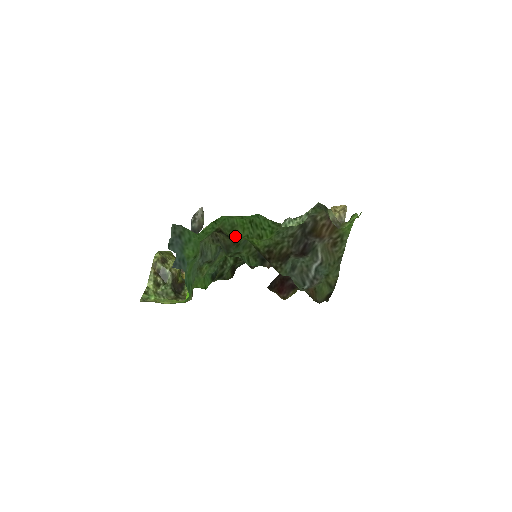
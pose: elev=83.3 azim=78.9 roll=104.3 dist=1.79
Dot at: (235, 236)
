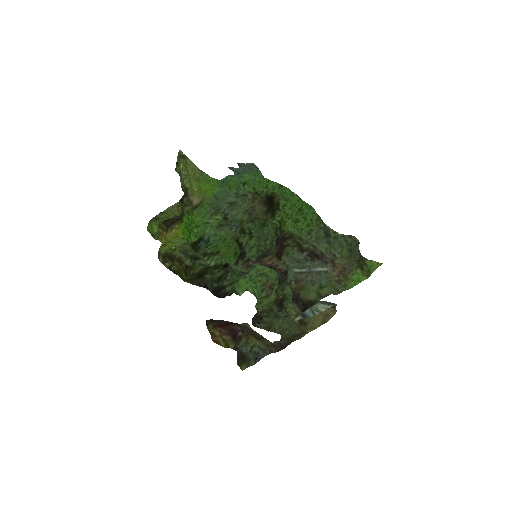
Dot at: (284, 203)
